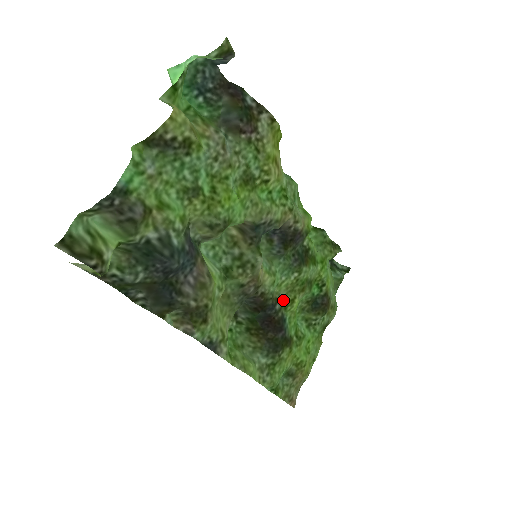
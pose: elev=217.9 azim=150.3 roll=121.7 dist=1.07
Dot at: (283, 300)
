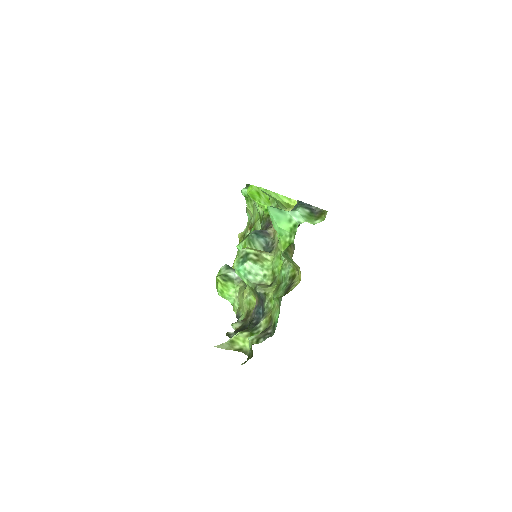
Dot at: occluded
